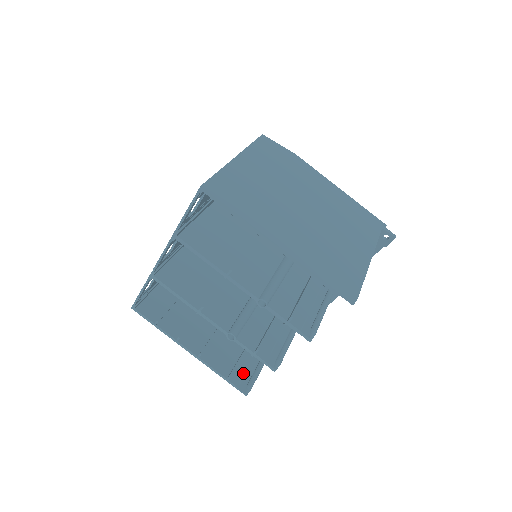
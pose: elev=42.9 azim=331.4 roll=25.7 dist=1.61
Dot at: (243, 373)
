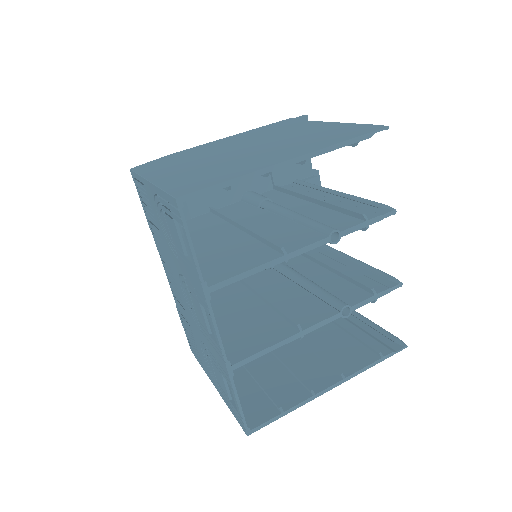
Dot at: (378, 341)
